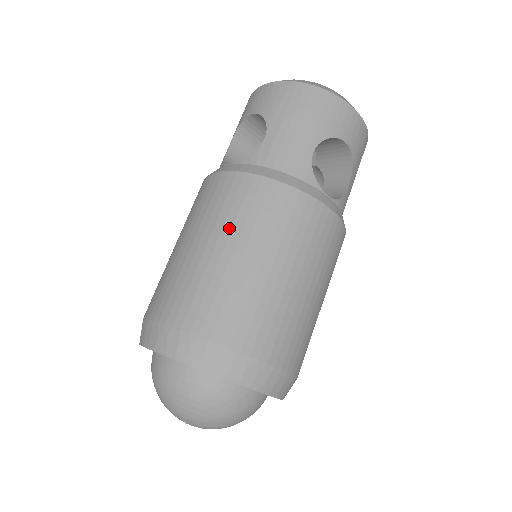
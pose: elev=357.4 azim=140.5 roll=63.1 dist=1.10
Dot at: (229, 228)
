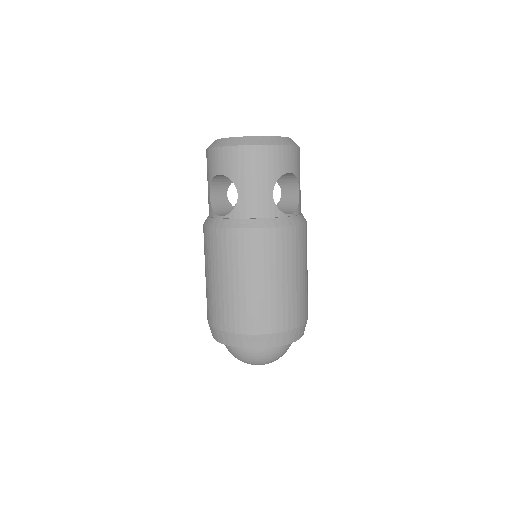
Dot at: (243, 268)
